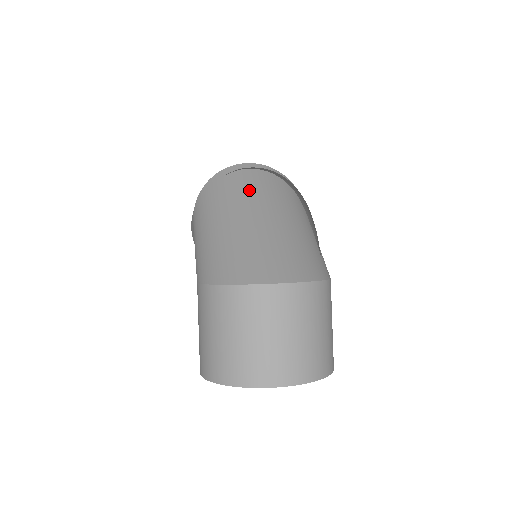
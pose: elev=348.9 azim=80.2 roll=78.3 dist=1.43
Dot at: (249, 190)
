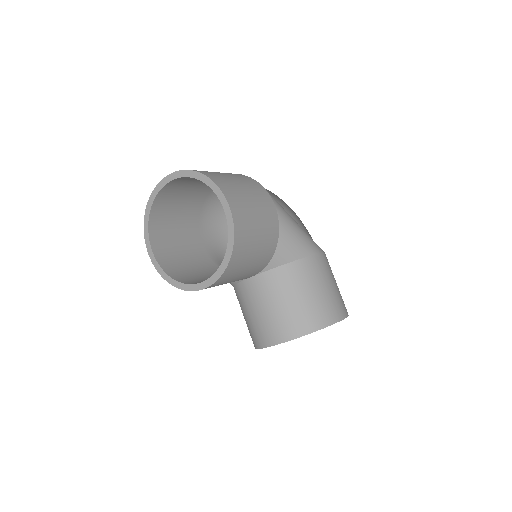
Dot at: occluded
